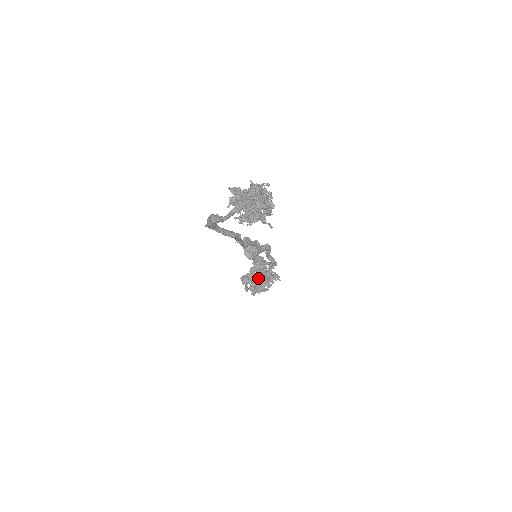
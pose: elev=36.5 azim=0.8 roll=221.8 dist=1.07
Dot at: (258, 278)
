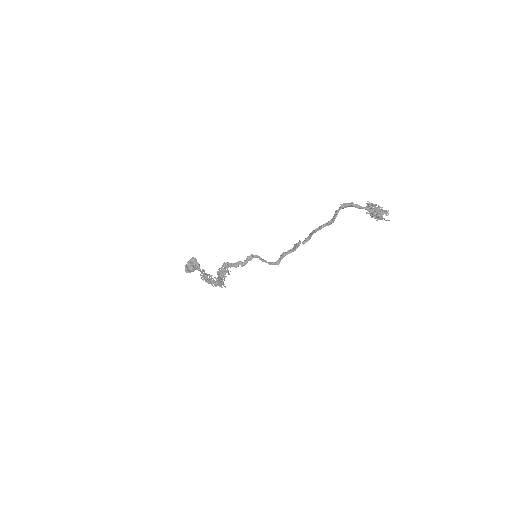
Dot at: occluded
